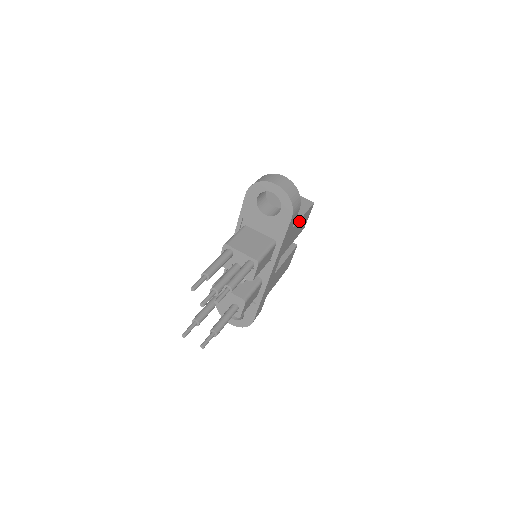
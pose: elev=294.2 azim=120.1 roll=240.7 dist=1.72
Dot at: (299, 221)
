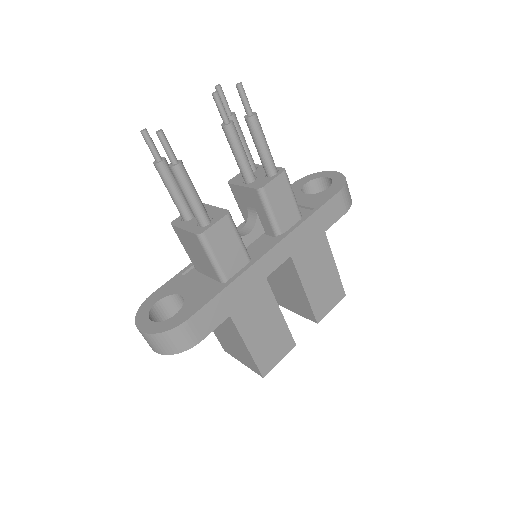
Dot at: (330, 257)
